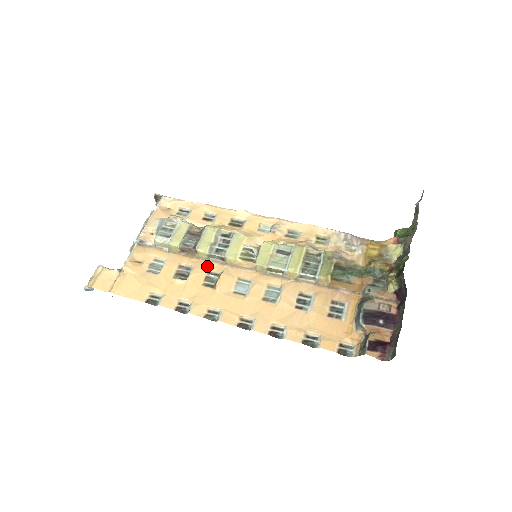
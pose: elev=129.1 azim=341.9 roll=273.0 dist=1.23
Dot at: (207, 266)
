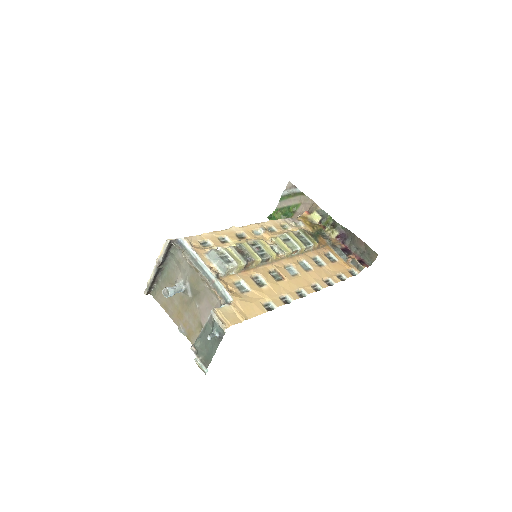
Dot at: (264, 270)
